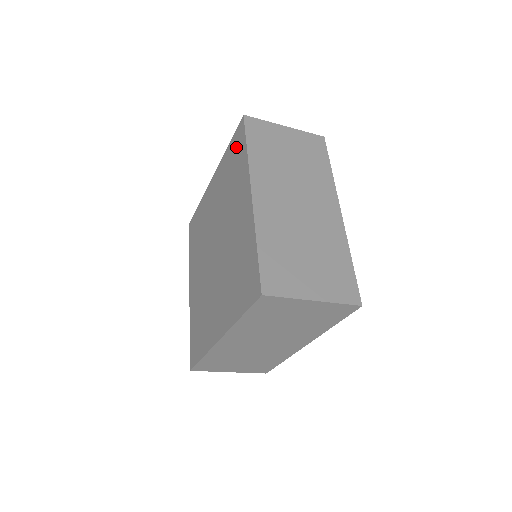
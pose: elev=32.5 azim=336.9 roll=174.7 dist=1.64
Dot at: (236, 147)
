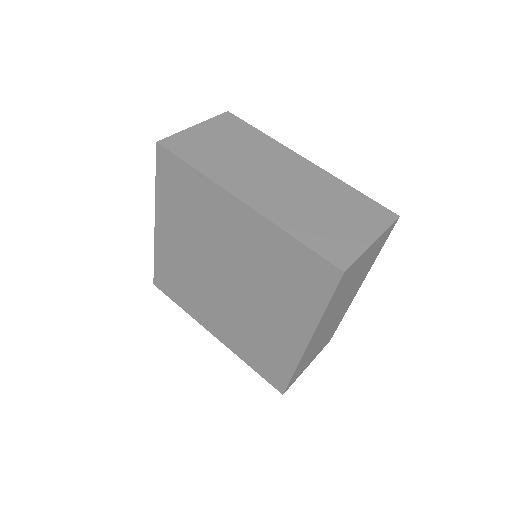
Dot at: (172, 176)
